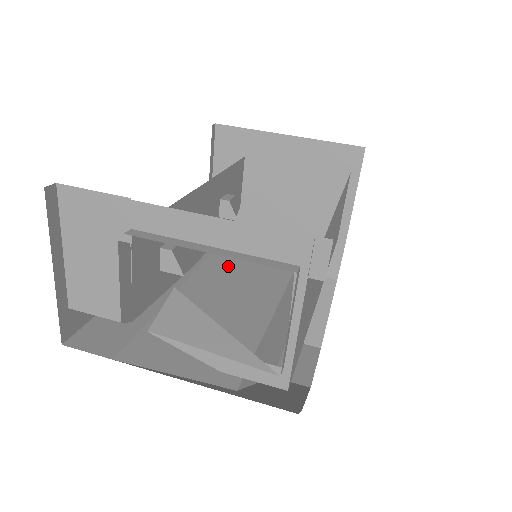
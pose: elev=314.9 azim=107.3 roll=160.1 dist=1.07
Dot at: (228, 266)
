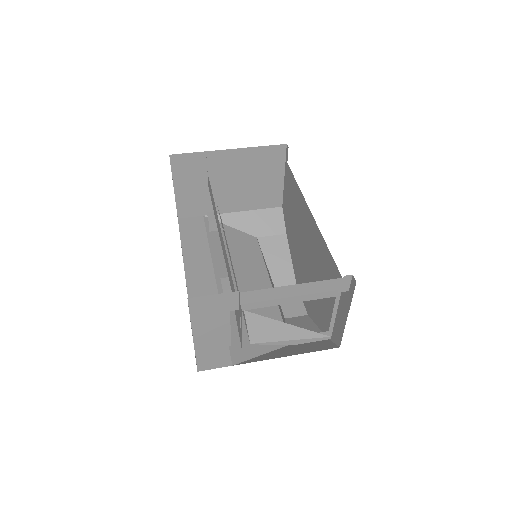
Dot at: occluded
